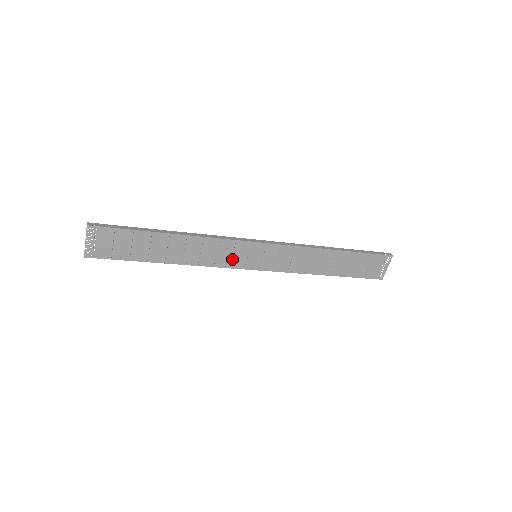
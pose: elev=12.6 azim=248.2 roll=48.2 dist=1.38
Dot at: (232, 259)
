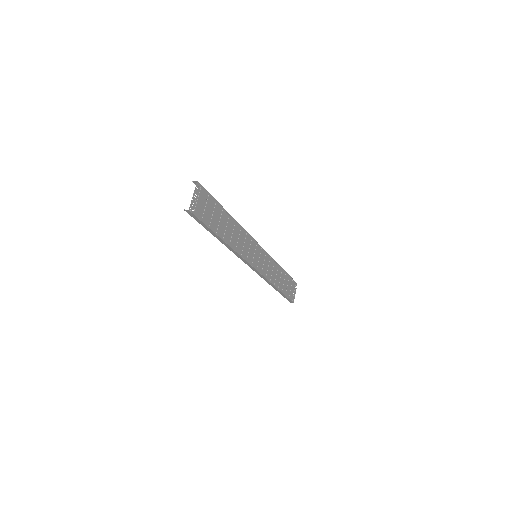
Dot at: (248, 253)
